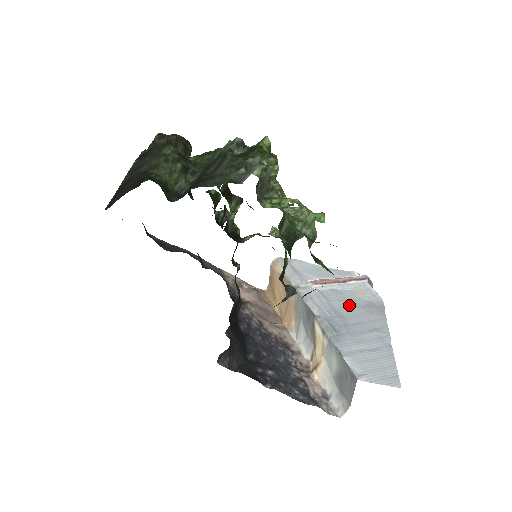
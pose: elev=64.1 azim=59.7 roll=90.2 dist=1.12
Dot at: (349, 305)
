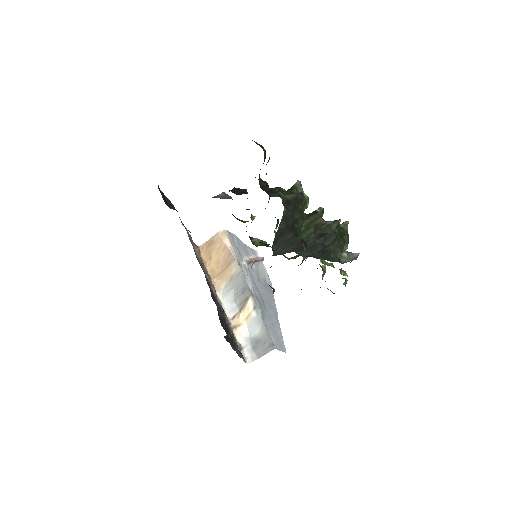
Dot at: (261, 285)
